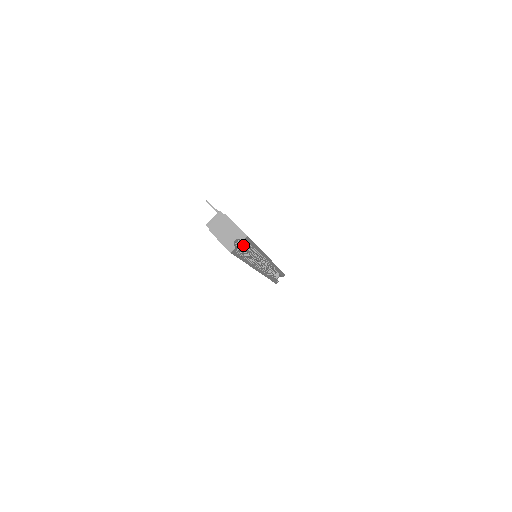
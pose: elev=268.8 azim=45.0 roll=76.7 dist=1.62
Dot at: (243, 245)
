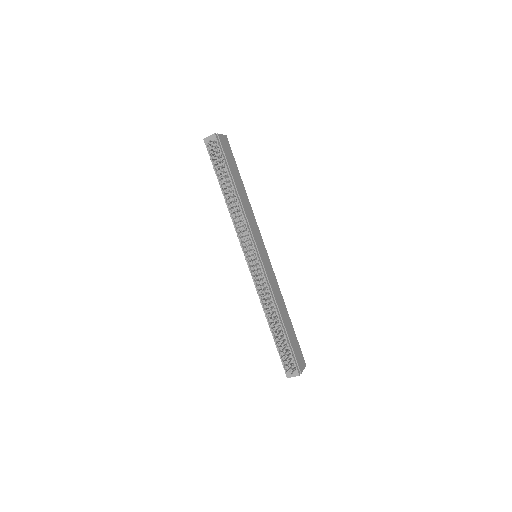
Dot at: occluded
